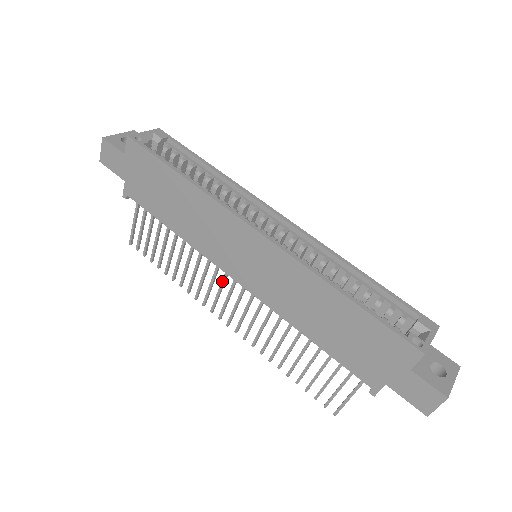
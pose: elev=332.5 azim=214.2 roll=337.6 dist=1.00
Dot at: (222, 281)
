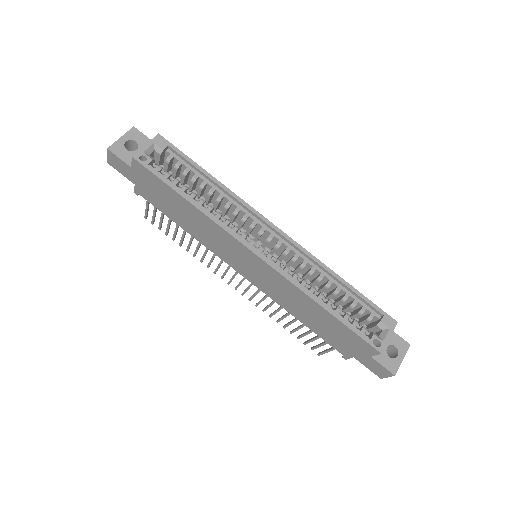
Dot at: (229, 266)
